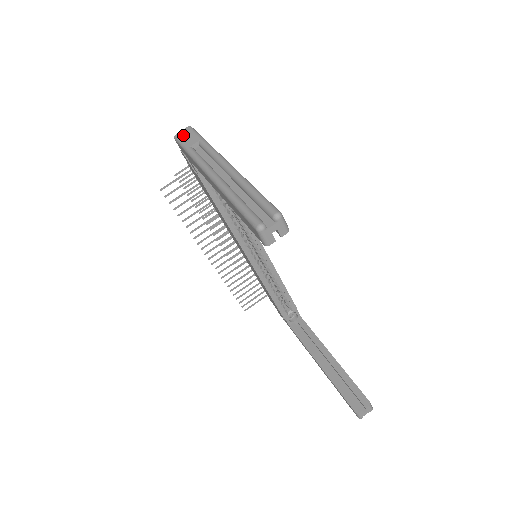
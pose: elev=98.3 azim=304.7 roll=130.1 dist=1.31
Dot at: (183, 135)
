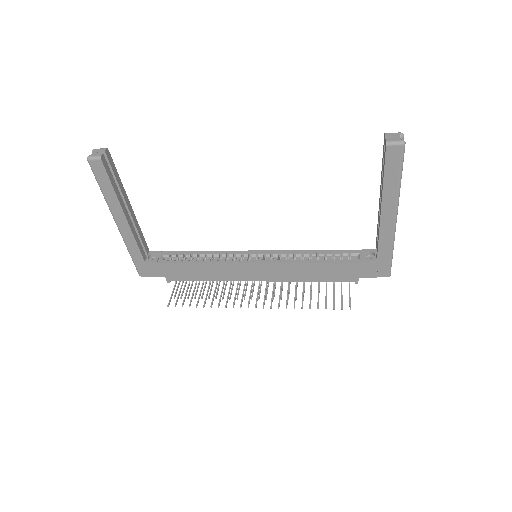
Dot at: occluded
